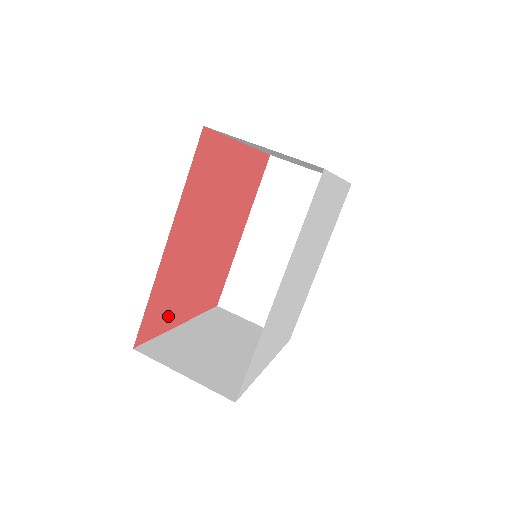
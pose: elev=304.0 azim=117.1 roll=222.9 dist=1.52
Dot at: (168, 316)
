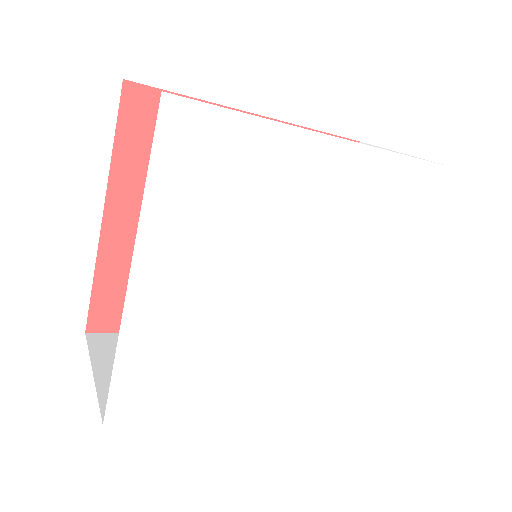
Dot at: (139, 163)
